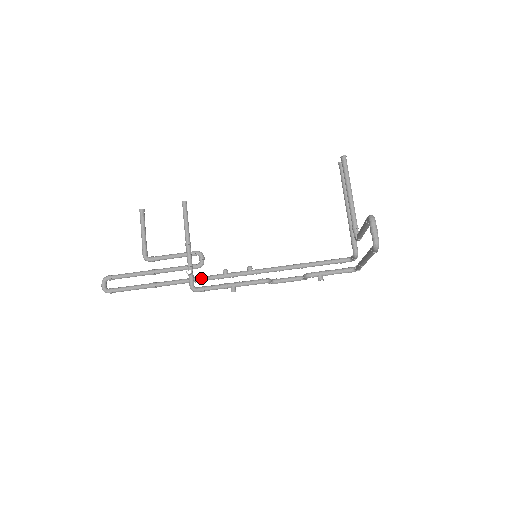
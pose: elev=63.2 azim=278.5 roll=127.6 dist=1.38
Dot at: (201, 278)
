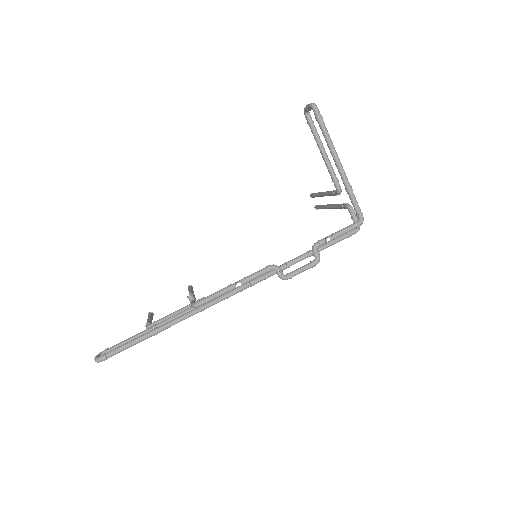
Dot at: occluded
